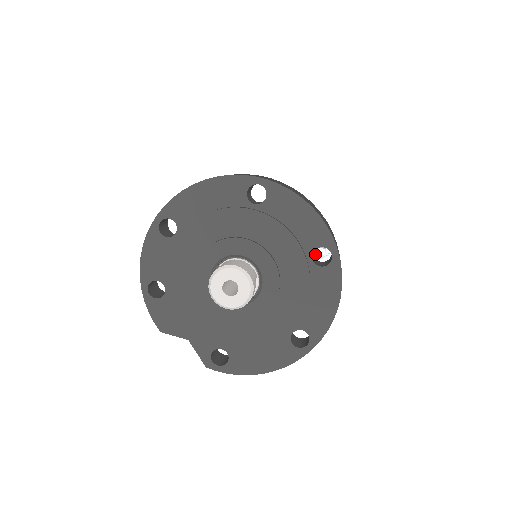
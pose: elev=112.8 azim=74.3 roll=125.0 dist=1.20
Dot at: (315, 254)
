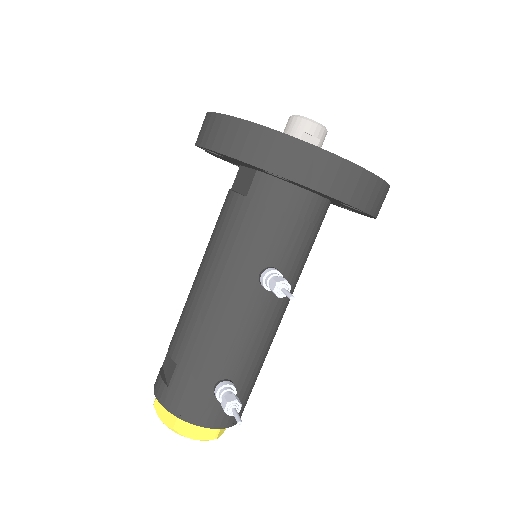
Dot at: (228, 395)
